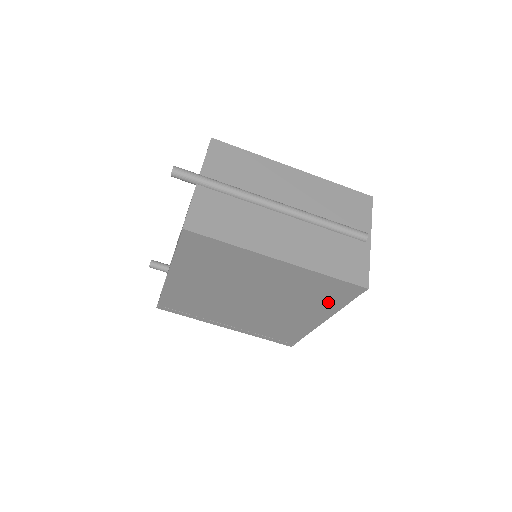
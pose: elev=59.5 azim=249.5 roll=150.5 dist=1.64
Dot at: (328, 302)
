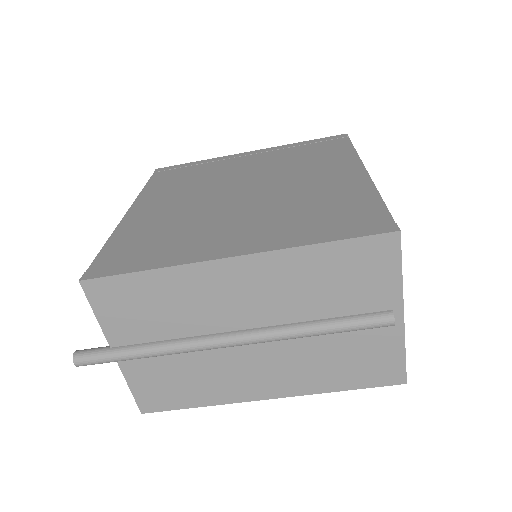
Dot at: occluded
